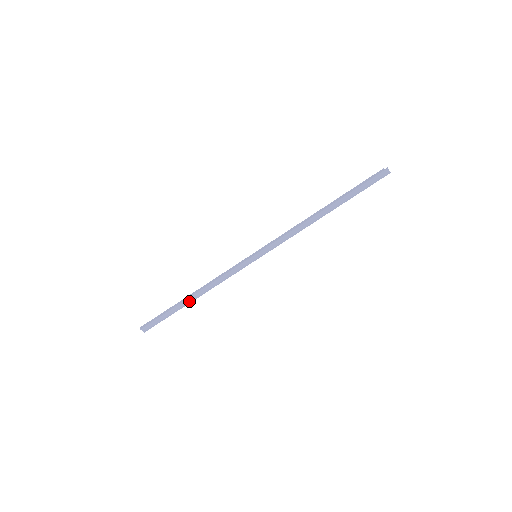
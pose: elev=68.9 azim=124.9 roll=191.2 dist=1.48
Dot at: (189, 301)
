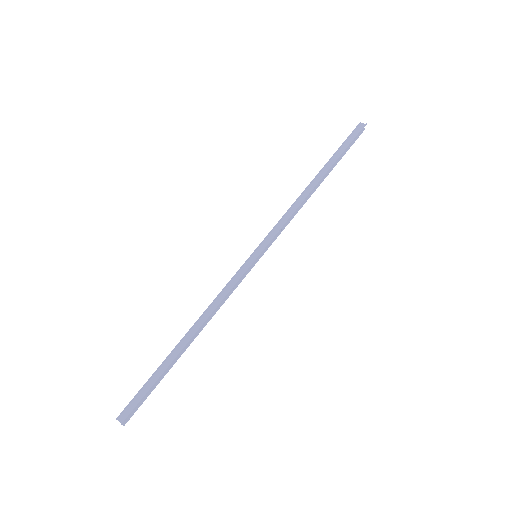
Dot at: (182, 347)
